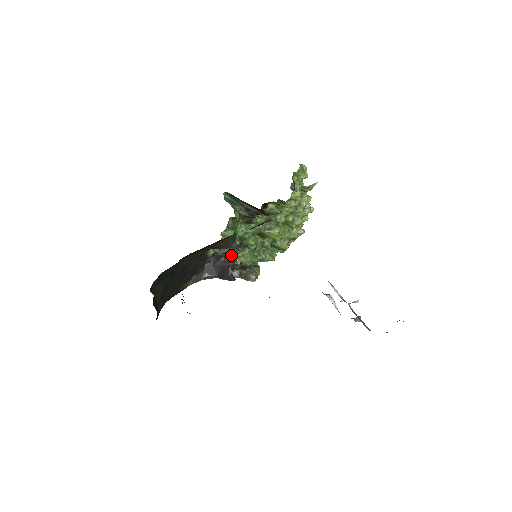
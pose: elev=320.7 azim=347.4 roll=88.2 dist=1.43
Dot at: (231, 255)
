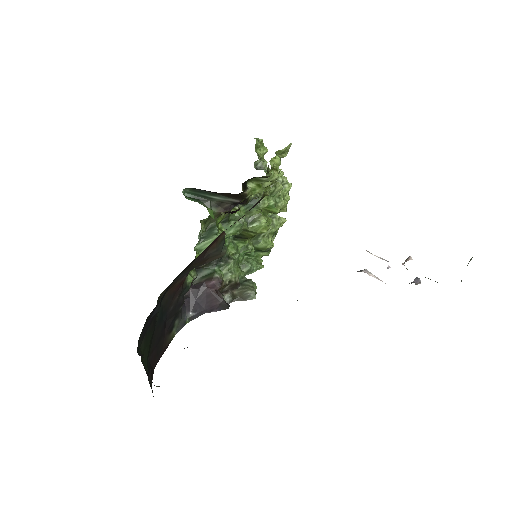
Dot at: (214, 275)
